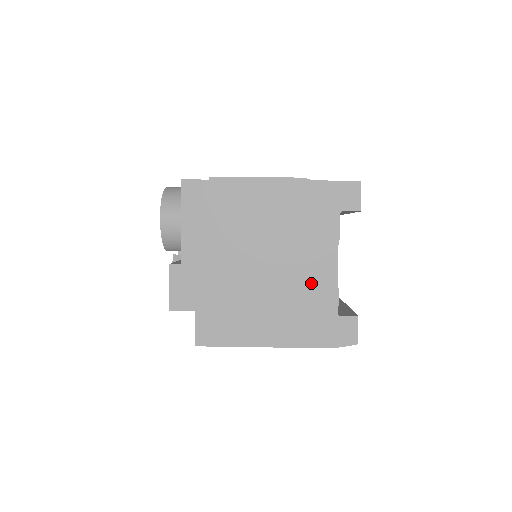
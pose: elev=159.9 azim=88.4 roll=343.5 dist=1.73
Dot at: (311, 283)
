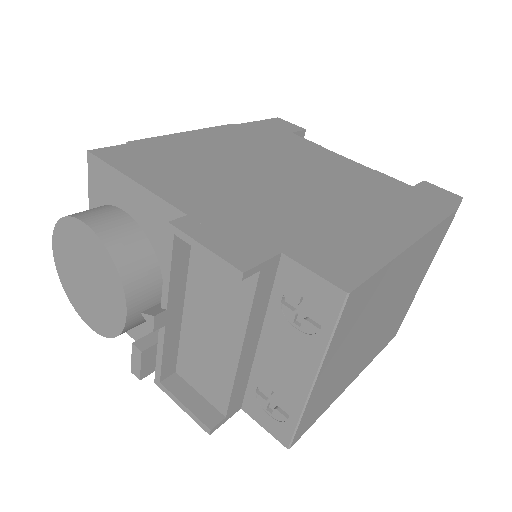
Dot at: (352, 176)
